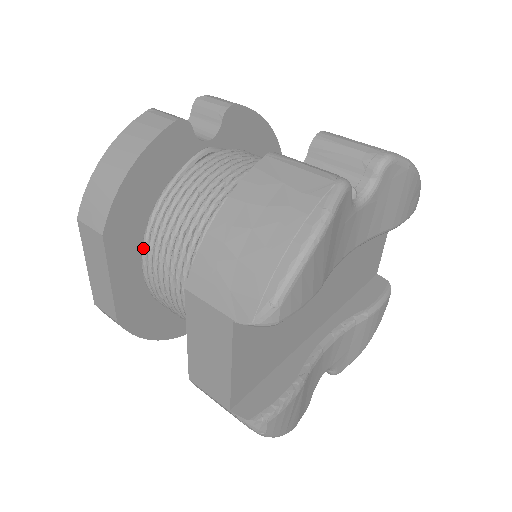
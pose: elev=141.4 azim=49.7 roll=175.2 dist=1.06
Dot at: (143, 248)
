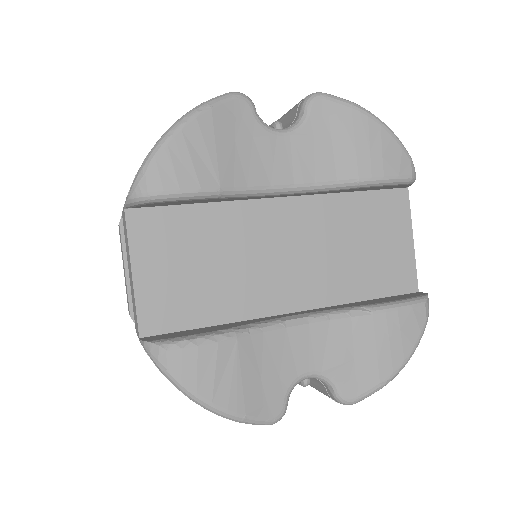
Dot at: occluded
